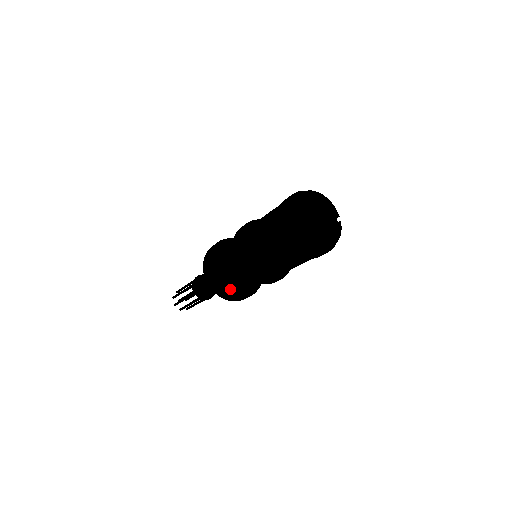
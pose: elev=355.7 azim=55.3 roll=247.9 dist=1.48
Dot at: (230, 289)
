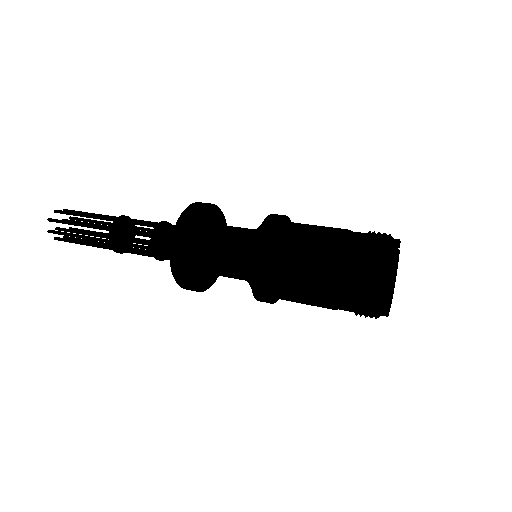
Dot at: occluded
